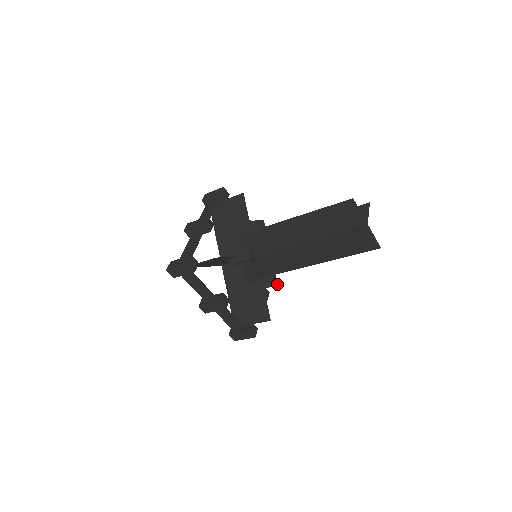
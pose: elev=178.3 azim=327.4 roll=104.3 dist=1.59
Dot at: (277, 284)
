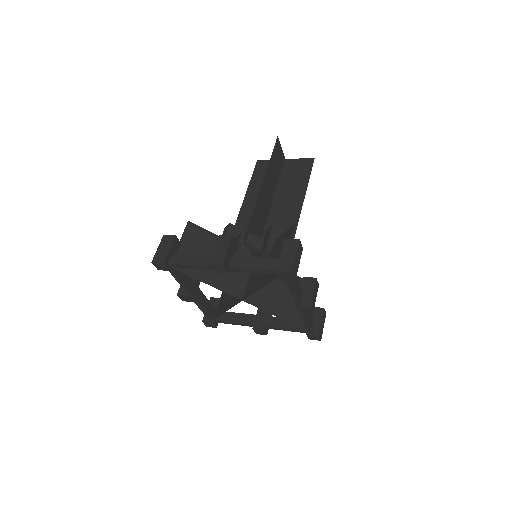
Dot at: (282, 230)
